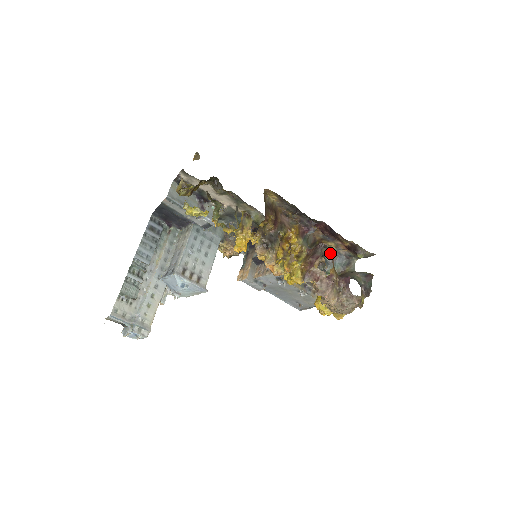
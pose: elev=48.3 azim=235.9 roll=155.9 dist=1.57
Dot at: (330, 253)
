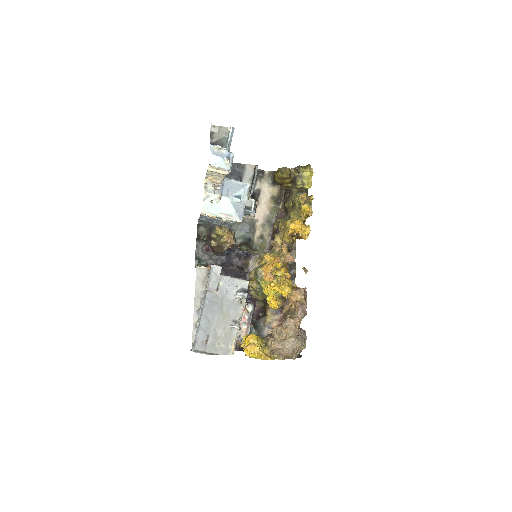
Dot at: occluded
